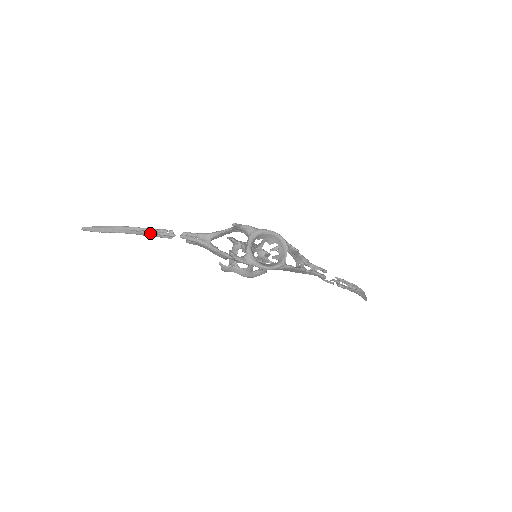
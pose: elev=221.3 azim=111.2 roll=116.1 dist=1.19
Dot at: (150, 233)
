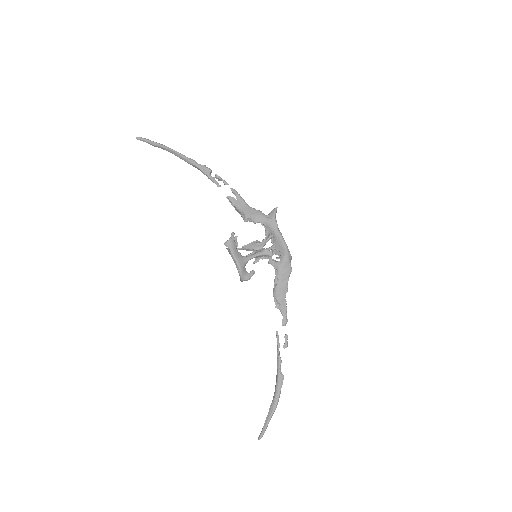
Dot at: (211, 170)
